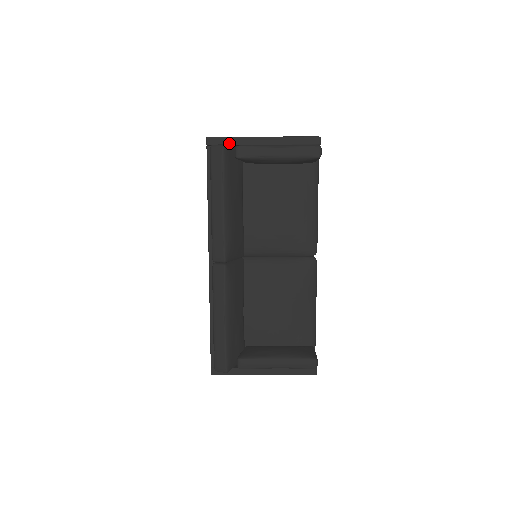
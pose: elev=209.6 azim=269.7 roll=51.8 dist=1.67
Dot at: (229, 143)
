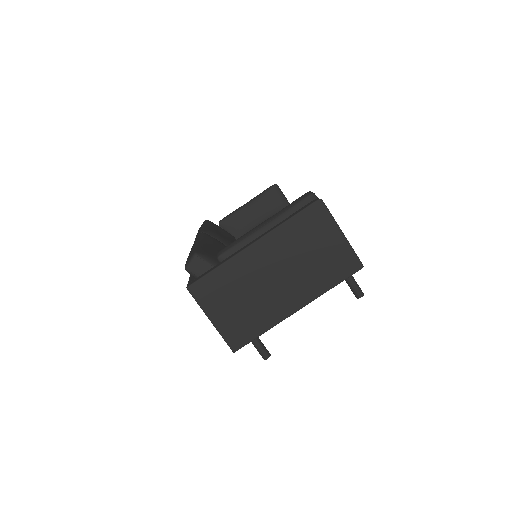
Dot at: occluded
